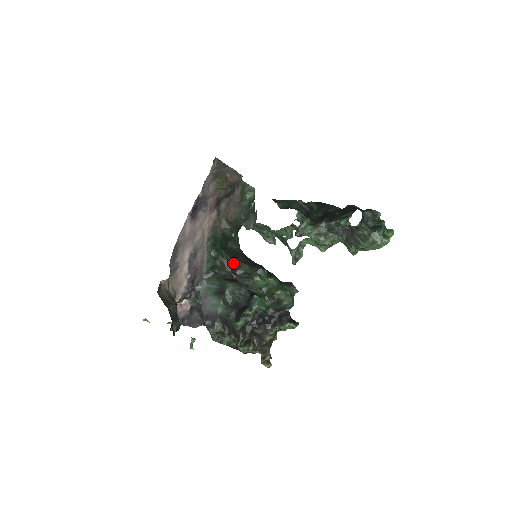
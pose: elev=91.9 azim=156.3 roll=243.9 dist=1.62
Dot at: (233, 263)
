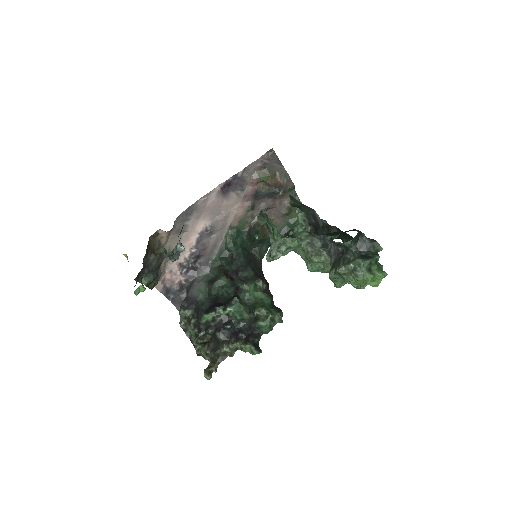
Dot at: (242, 264)
